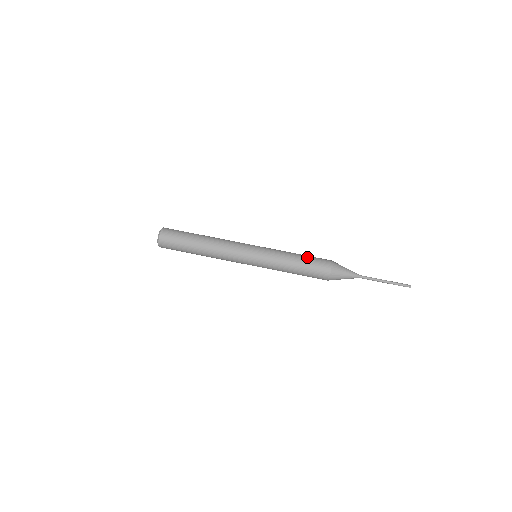
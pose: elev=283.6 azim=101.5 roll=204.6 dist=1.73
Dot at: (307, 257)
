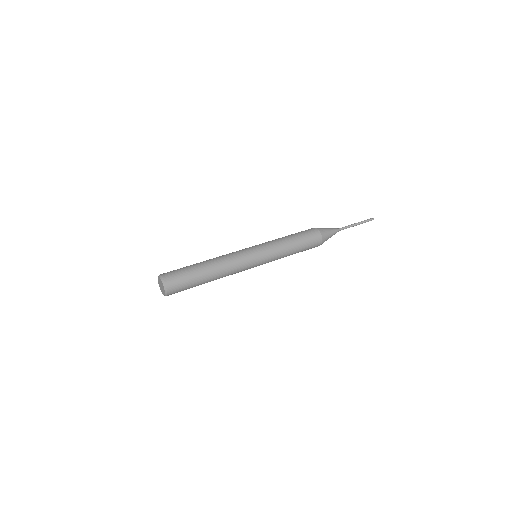
Dot at: (297, 234)
